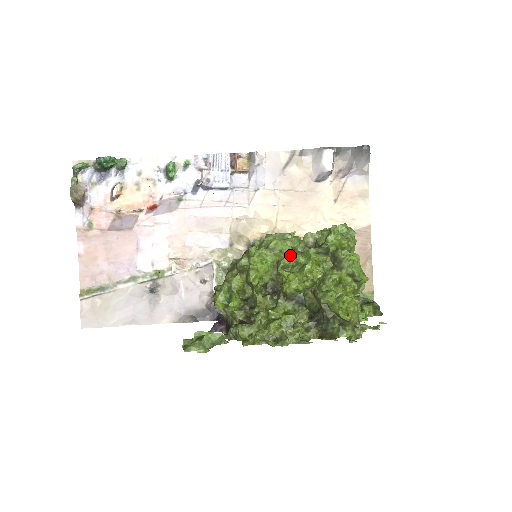
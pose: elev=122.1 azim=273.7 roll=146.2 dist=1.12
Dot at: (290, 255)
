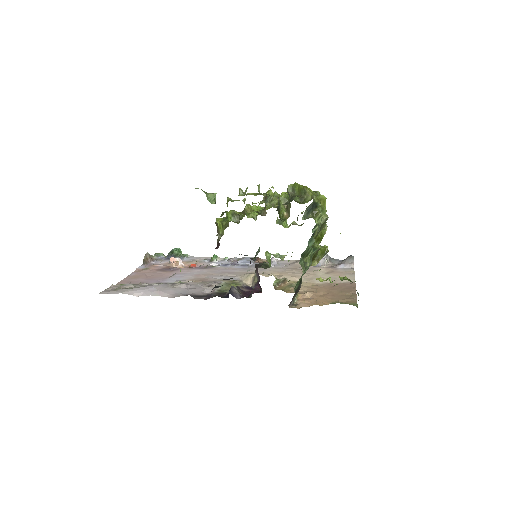
Dot at: occluded
